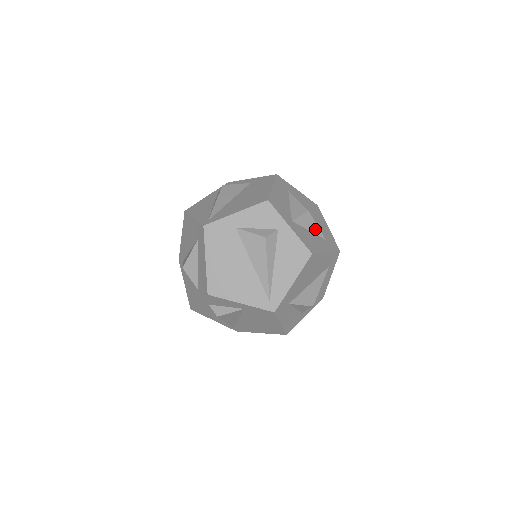
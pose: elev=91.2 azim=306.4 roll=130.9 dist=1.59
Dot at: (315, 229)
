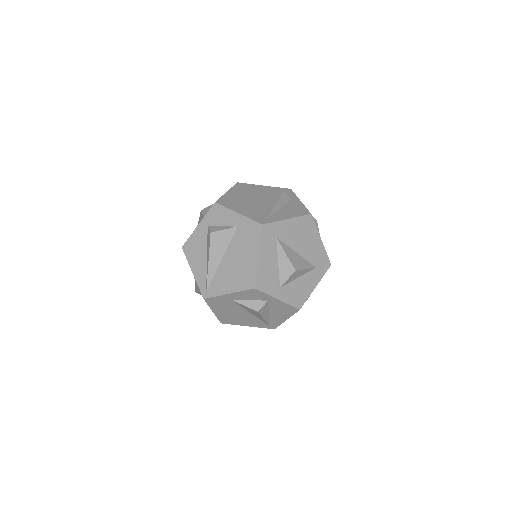
Dot at: (304, 272)
